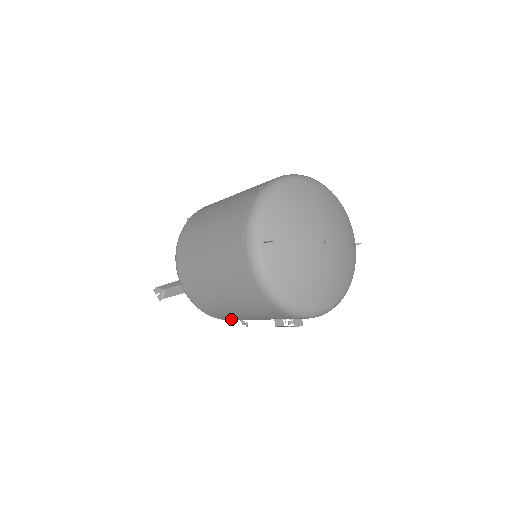
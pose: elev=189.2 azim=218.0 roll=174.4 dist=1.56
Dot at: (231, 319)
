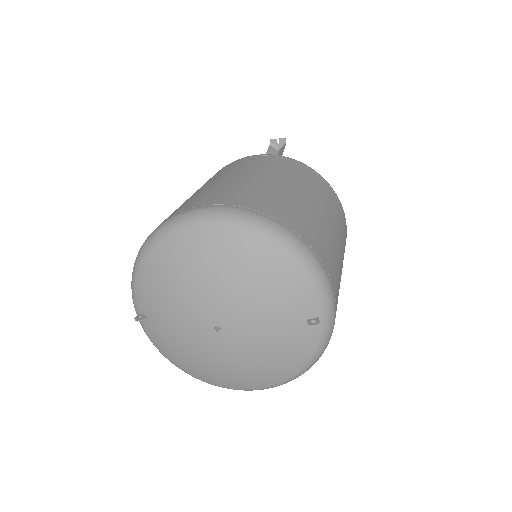
Dot at: occluded
